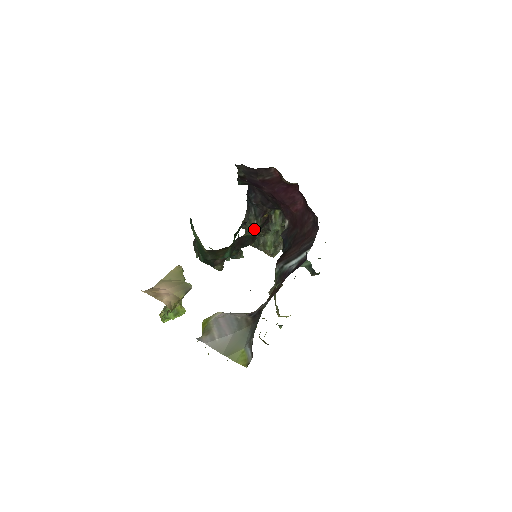
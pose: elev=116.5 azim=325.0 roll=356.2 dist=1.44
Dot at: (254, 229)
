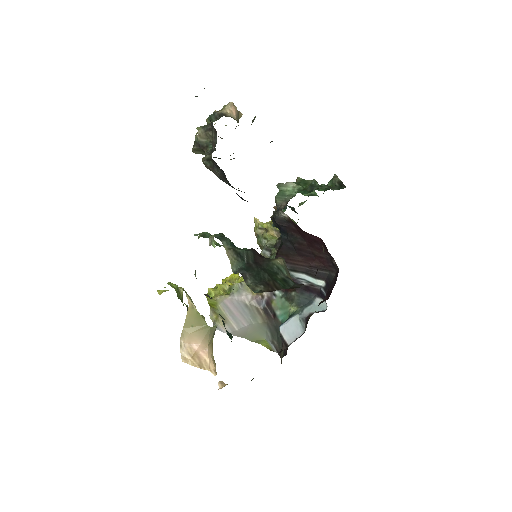
Dot at: occluded
